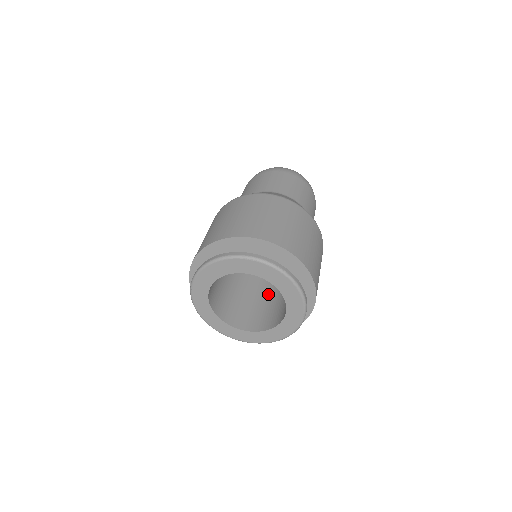
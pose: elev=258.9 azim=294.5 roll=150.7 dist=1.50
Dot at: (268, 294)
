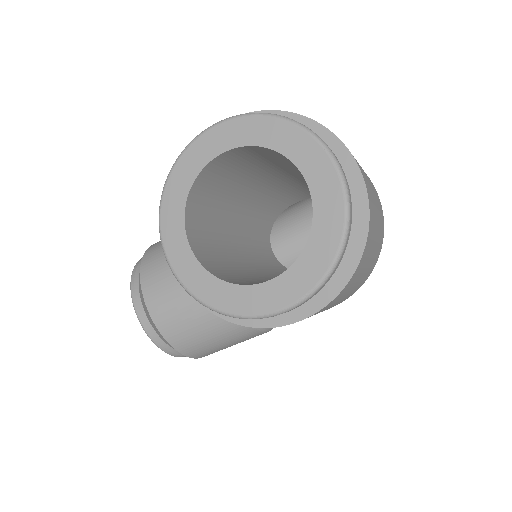
Dot at: (253, 273)
